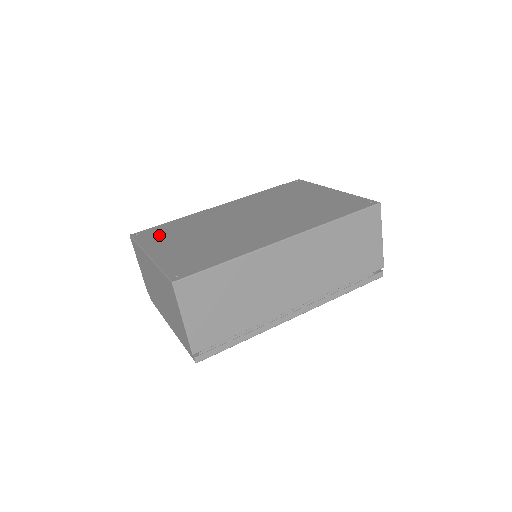
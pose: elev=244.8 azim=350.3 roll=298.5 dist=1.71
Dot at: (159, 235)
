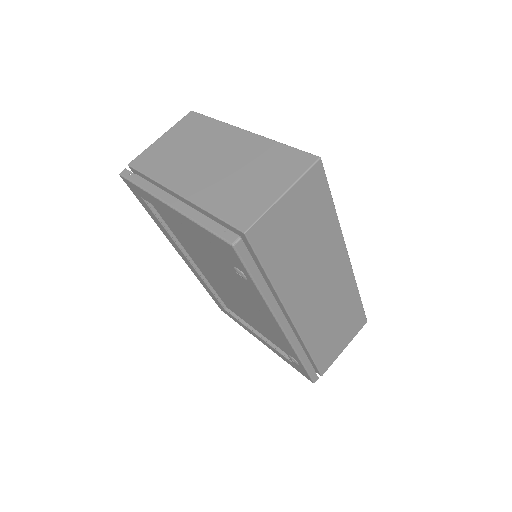
Dot at: occluded
